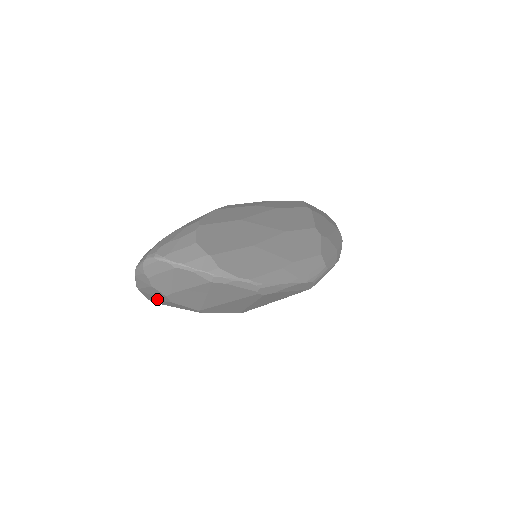
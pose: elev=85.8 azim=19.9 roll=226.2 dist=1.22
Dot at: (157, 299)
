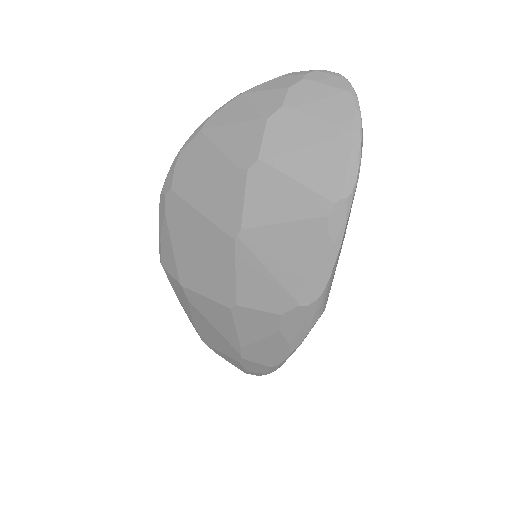
Dot at: (240, 116)
